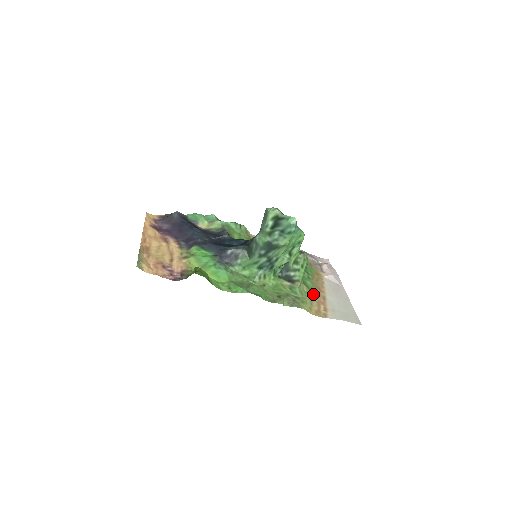
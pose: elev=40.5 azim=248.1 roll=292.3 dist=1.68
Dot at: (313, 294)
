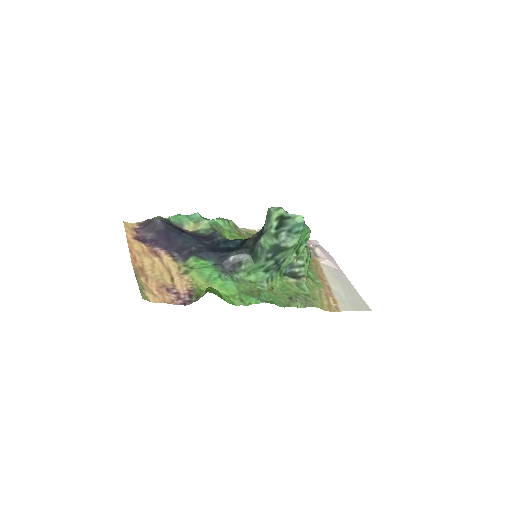
Dot at: (319, 286)
